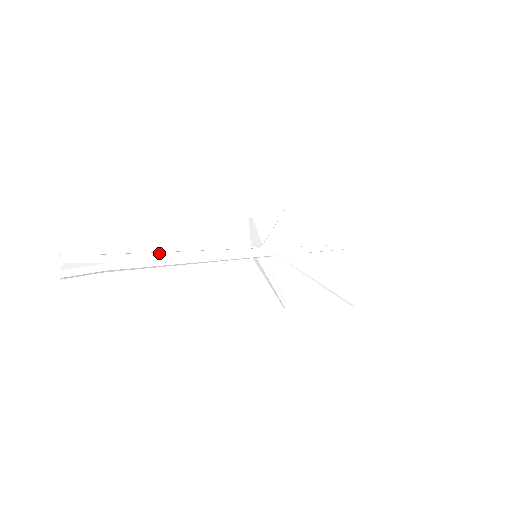
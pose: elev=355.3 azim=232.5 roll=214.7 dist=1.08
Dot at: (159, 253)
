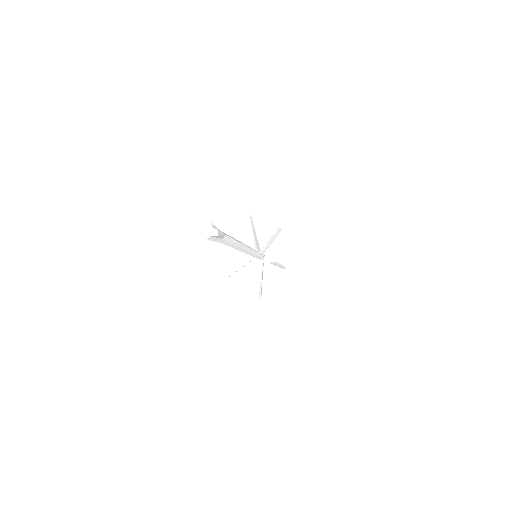
Dot at: (238, 242)
